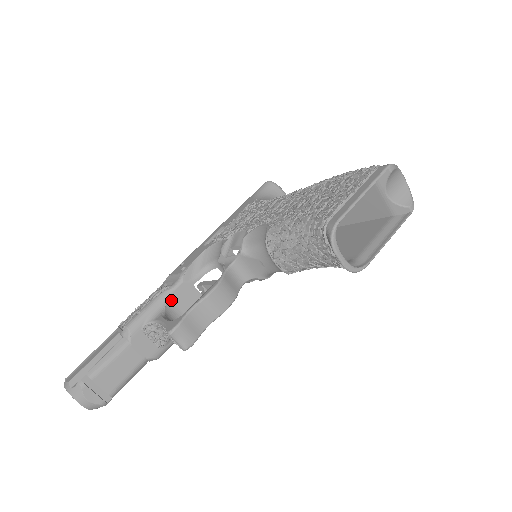
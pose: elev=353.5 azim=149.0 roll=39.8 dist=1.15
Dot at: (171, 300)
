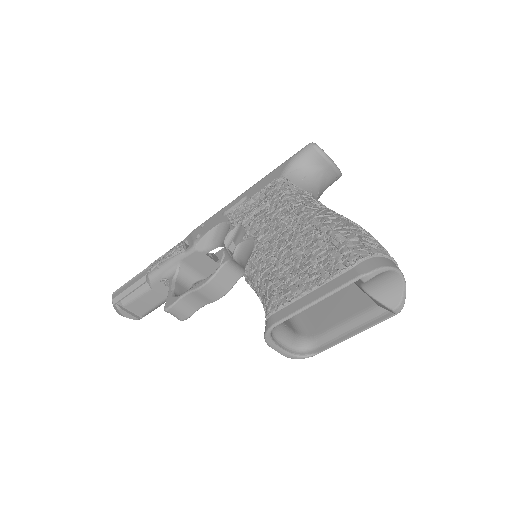
Dot at: (185, 262)
